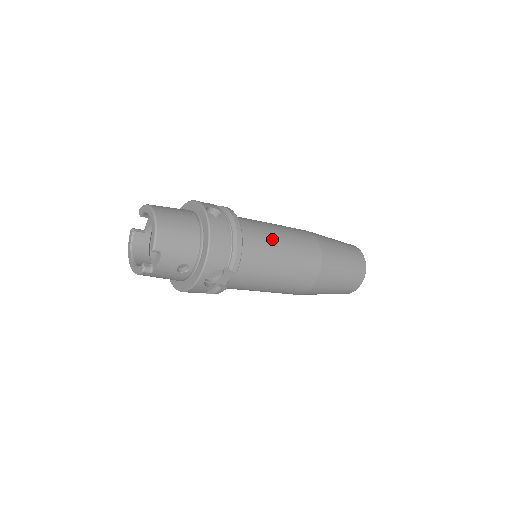
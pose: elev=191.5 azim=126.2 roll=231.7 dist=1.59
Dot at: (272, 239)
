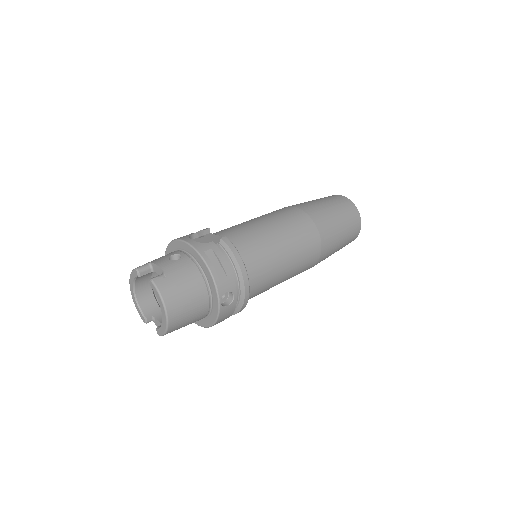
Dot at: (275, 281)
